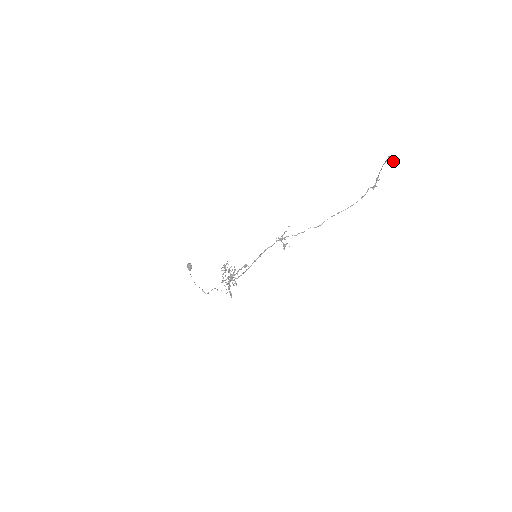
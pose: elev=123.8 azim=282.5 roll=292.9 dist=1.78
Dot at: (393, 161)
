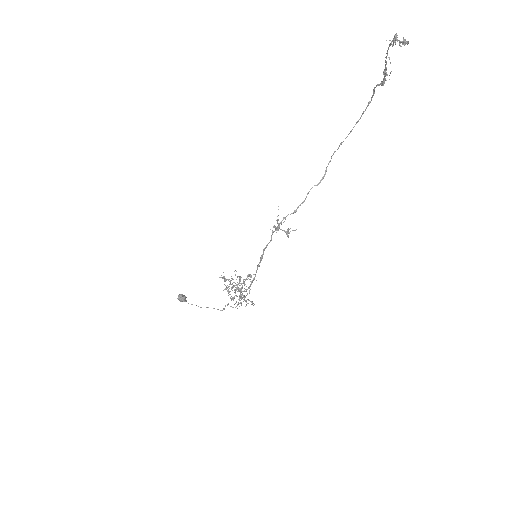
Dot at: (407, 42)
